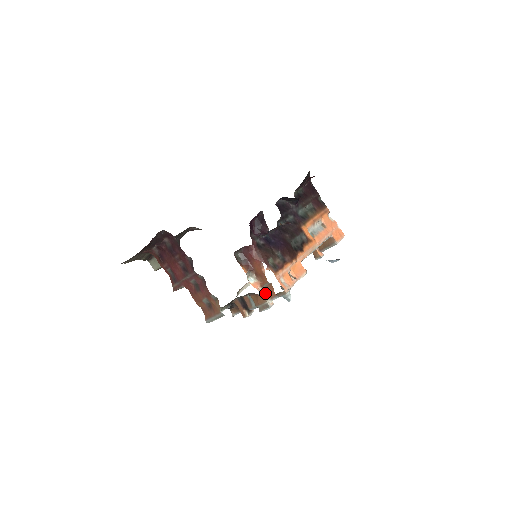
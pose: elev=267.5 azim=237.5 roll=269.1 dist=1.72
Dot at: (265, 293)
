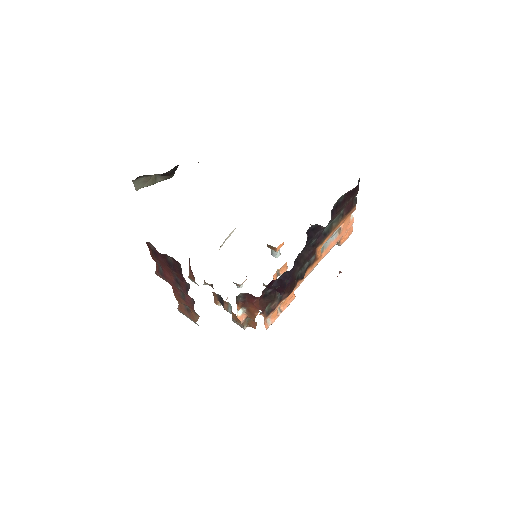
Dot at: (246, 322)
